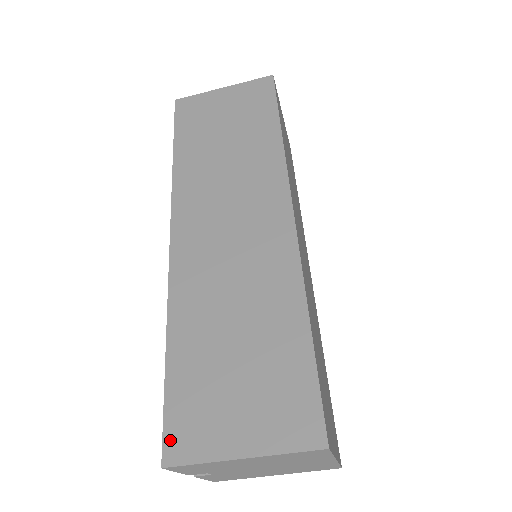
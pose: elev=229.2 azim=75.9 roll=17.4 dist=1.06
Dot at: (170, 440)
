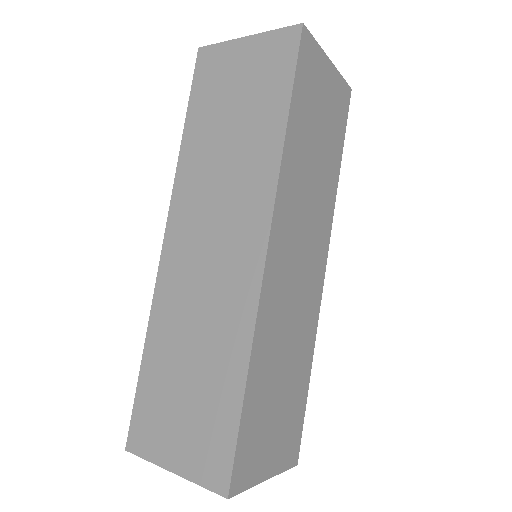
Dot at: (133, 432)
